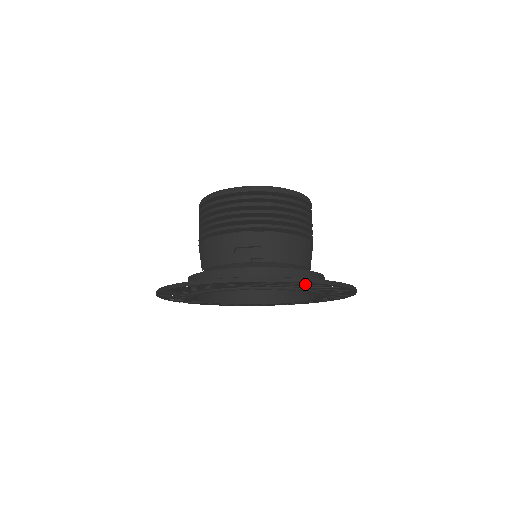
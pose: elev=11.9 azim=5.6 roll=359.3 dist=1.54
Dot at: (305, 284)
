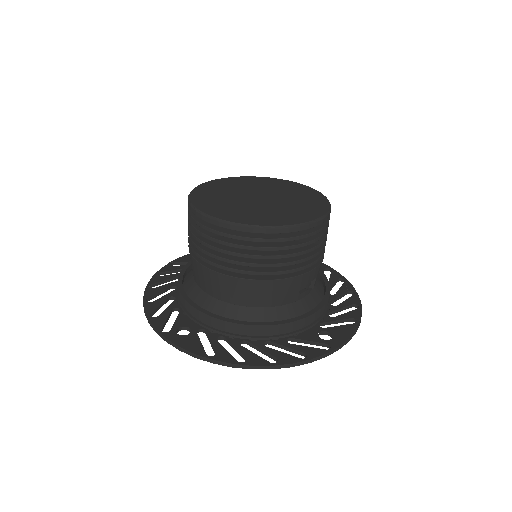
Dot at: occluded
